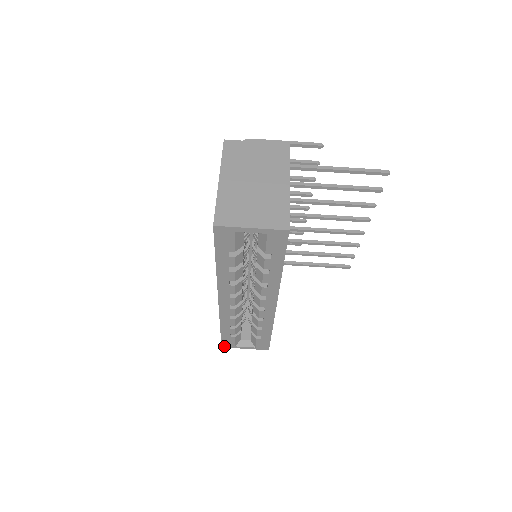
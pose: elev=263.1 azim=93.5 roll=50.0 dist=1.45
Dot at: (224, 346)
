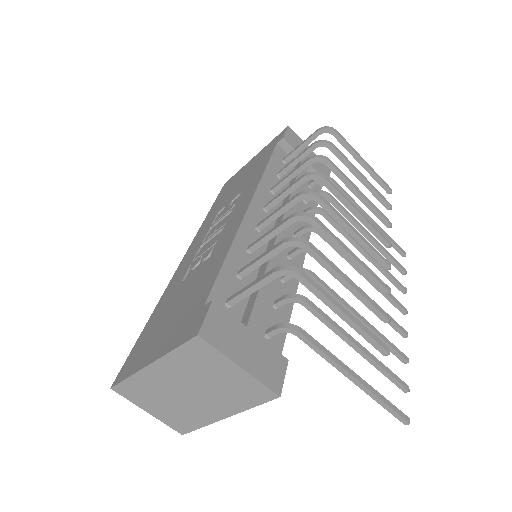
Dot at: occluded
